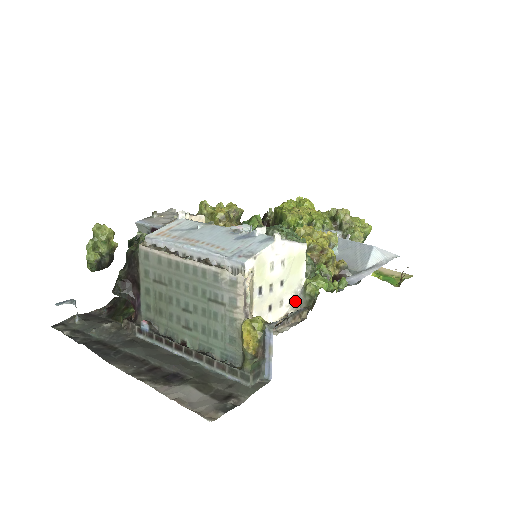
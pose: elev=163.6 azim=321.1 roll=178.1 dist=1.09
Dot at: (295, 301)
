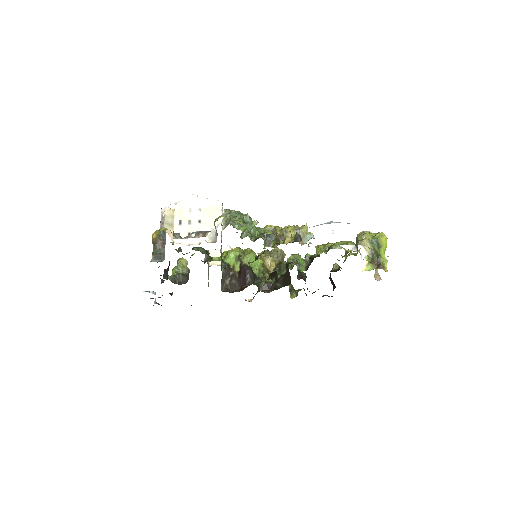
Dot at: (213, 235)
